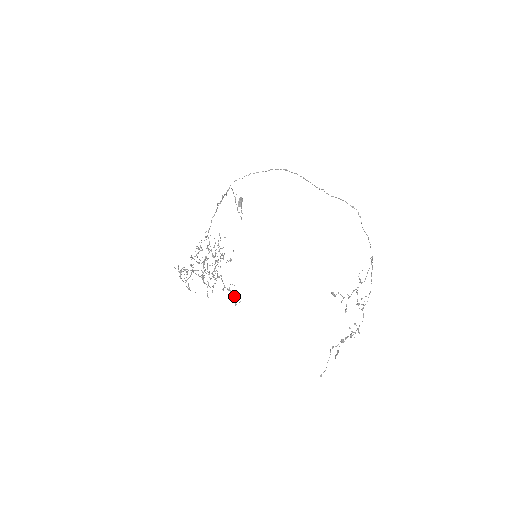
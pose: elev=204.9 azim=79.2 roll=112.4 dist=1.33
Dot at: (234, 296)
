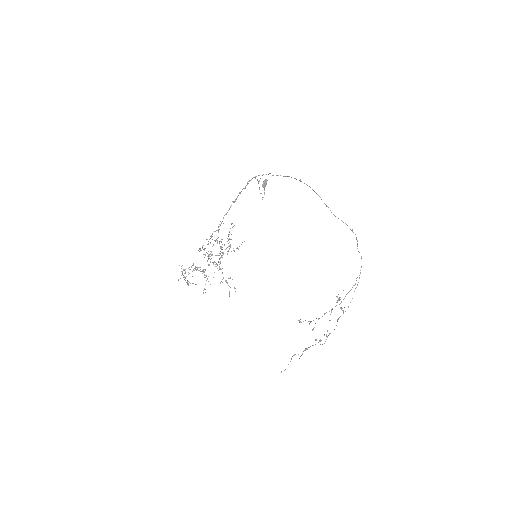
Dot at: occluded
